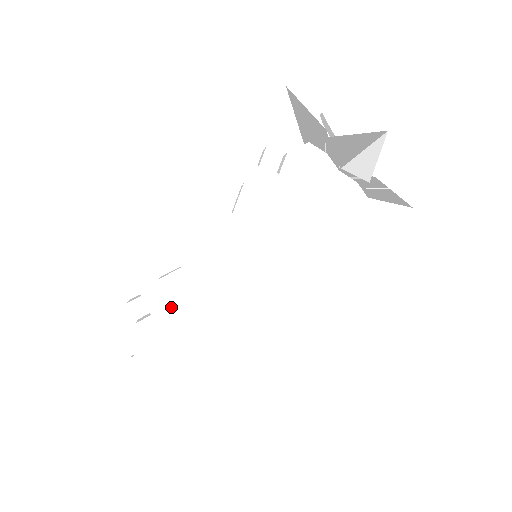
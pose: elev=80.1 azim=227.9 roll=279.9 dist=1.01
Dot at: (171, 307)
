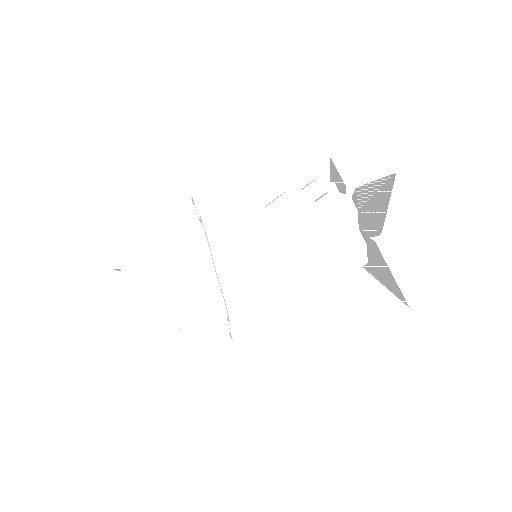
Dot at: (197, 322)
